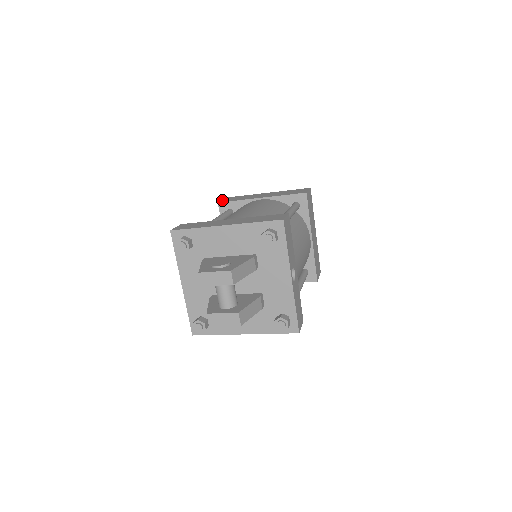
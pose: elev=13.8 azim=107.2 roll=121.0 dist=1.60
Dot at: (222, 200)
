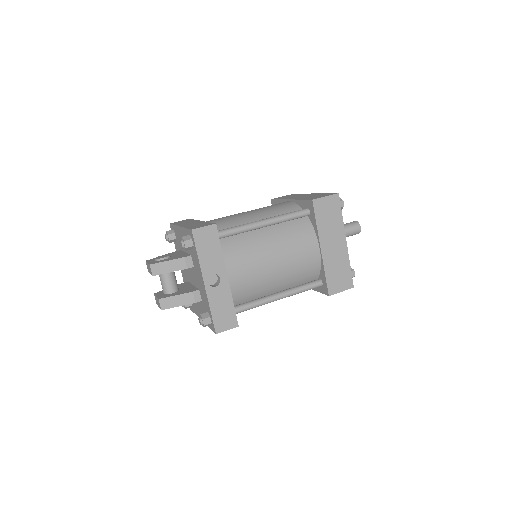
Dot at: (280, 197)
